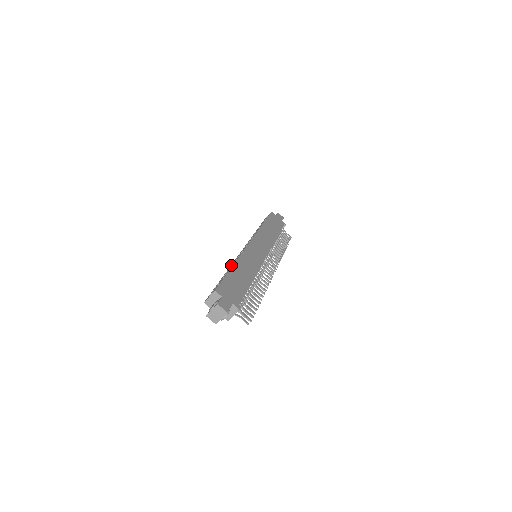
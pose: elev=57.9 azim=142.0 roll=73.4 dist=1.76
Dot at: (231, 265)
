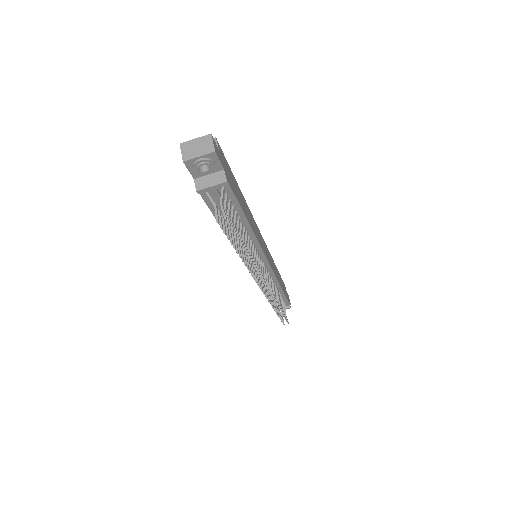
Dot at: occluded
